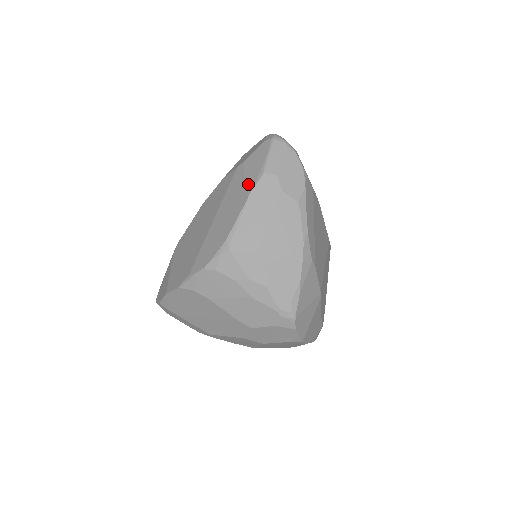
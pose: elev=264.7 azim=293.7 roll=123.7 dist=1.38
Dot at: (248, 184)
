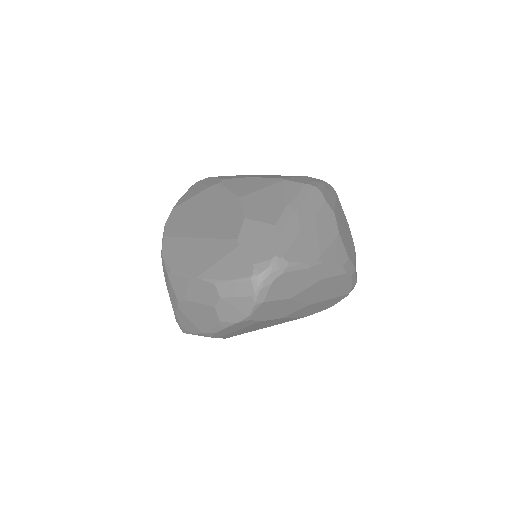
Dot at: (209, 270)
